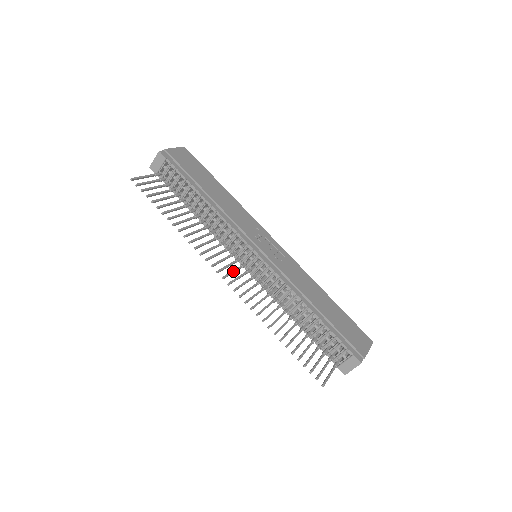
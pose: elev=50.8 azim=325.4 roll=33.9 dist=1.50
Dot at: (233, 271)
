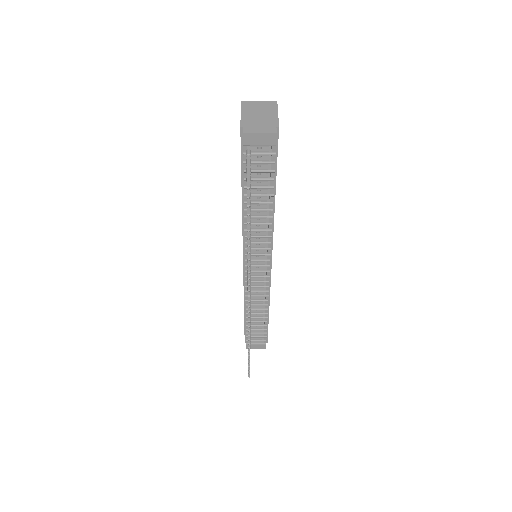
Dot at: occluded
